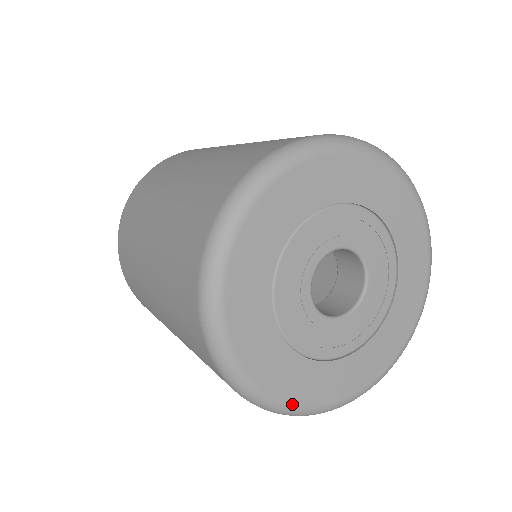
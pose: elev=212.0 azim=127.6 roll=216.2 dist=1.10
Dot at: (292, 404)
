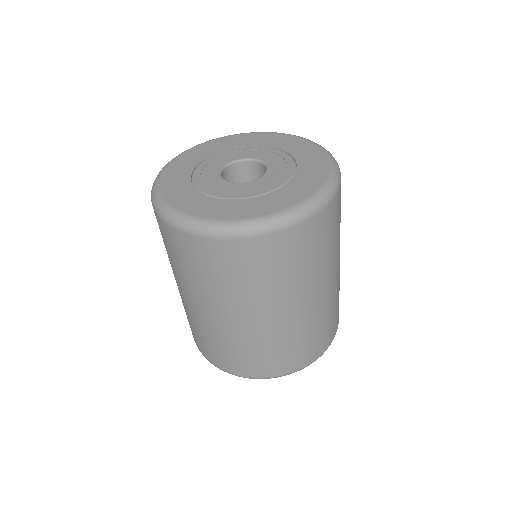
Dot at: (235, 220)
